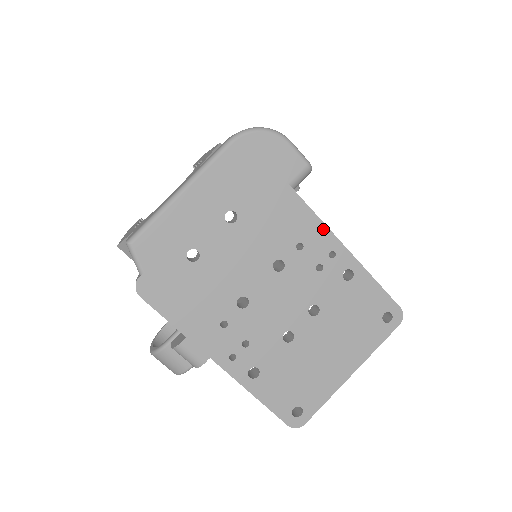
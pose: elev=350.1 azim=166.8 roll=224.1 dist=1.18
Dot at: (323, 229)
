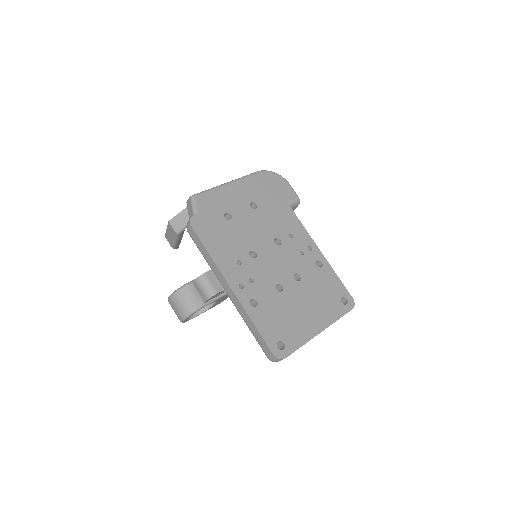
Dot at: (305, 232)
